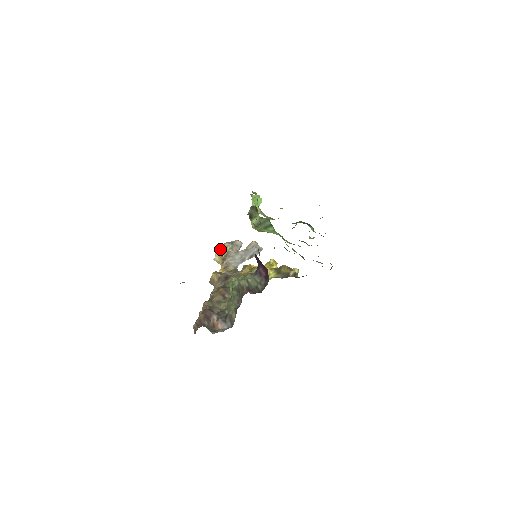
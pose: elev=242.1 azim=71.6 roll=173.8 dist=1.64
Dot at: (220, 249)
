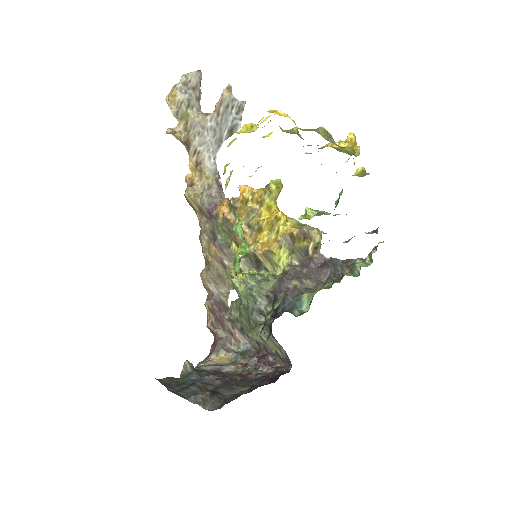
Dot at: occluded
